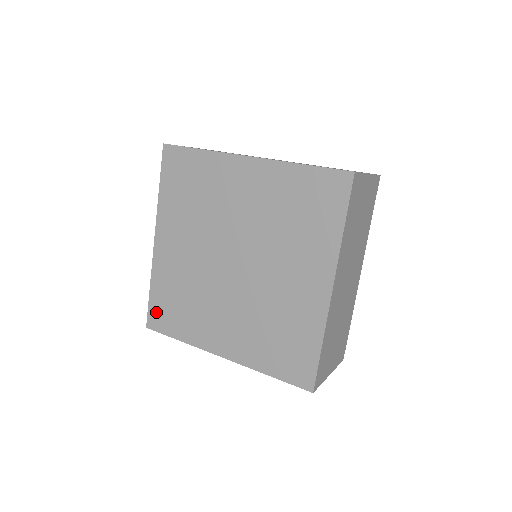
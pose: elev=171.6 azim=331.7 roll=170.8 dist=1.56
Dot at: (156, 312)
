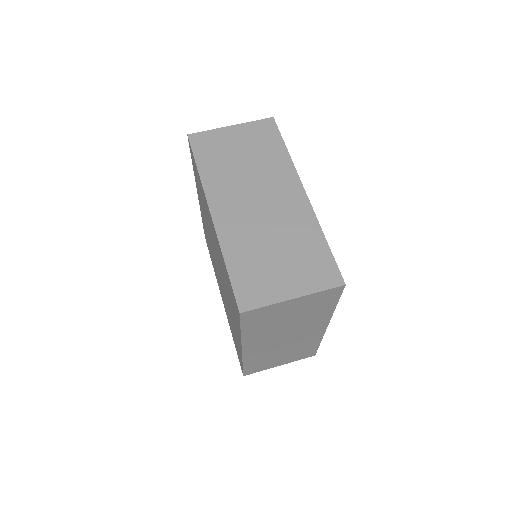
Dot at: occluded
